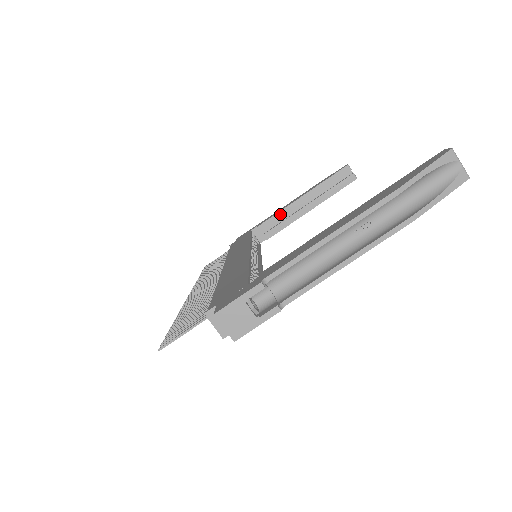
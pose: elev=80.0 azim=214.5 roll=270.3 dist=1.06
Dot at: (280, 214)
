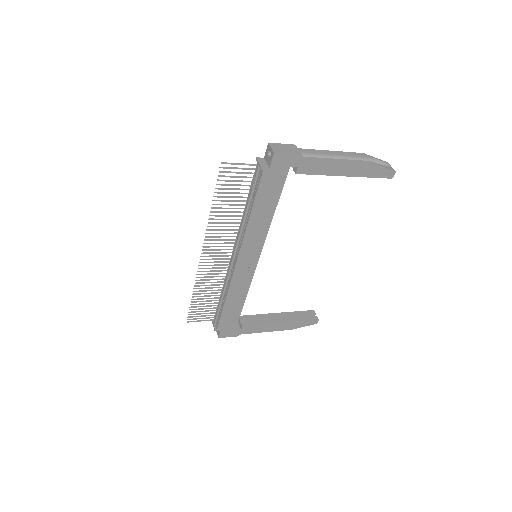
Dot at: (258, 316)
